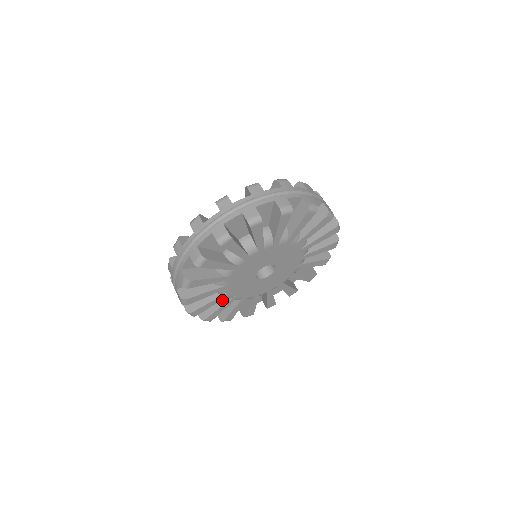
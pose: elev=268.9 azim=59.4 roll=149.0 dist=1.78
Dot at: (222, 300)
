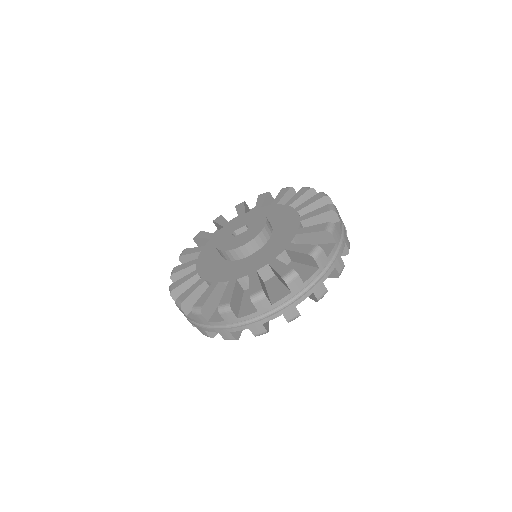
Dot at: occluded
